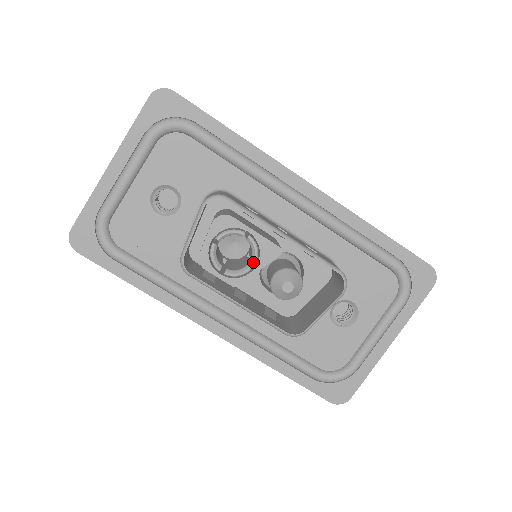
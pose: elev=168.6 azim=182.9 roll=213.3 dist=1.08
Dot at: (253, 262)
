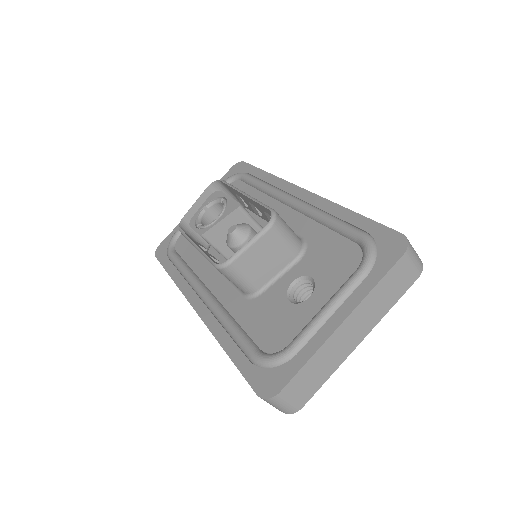
Dot at: occluded
